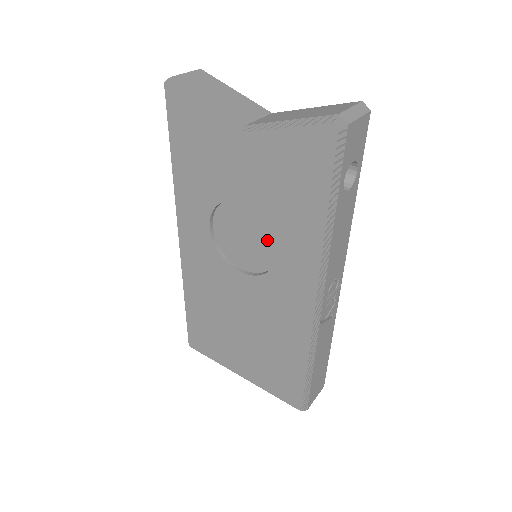
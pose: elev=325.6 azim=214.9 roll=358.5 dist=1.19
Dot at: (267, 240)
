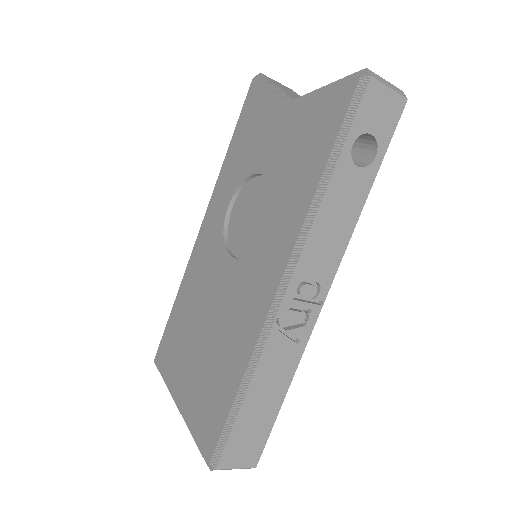
Dot at: (267, 217)
